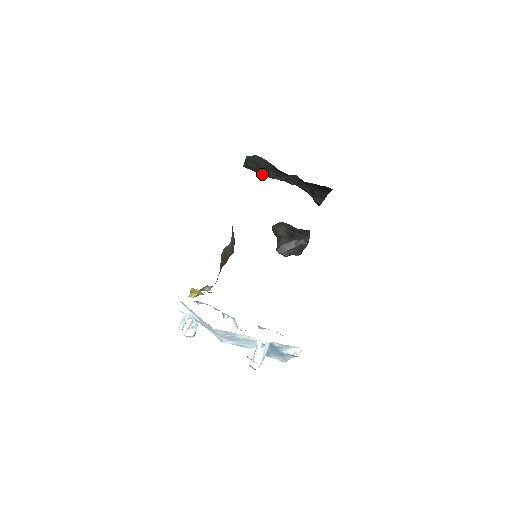
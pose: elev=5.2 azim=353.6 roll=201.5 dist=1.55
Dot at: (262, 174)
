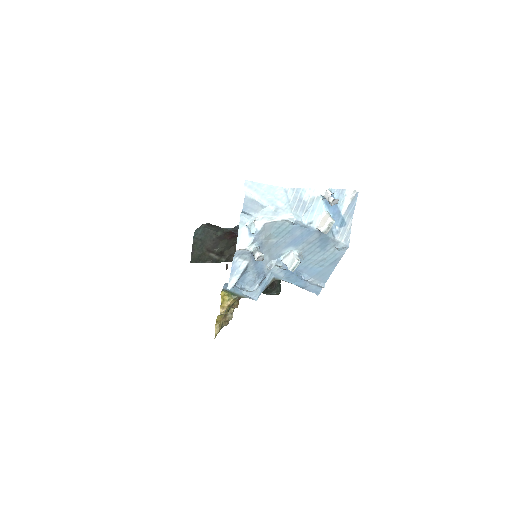
Dot at: (208, 262)
